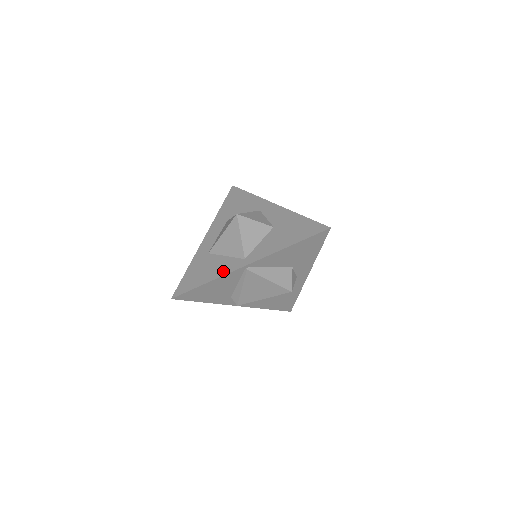
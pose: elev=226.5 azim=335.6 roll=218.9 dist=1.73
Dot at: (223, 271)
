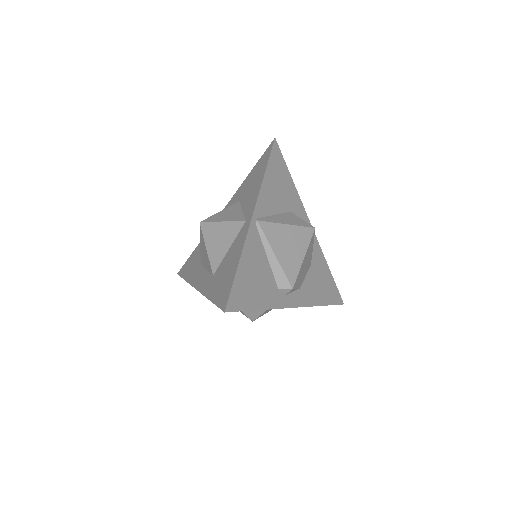
Dot at: (240, 244)
